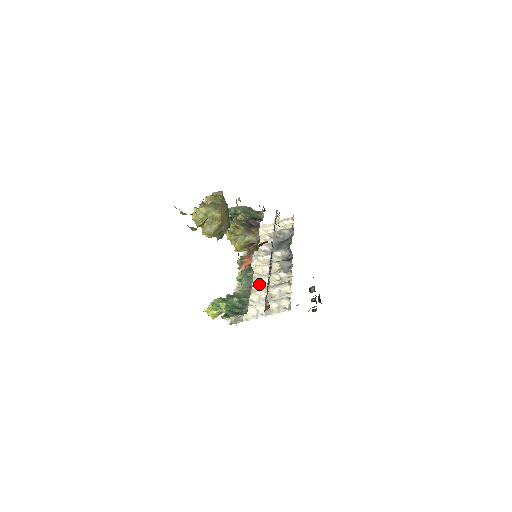
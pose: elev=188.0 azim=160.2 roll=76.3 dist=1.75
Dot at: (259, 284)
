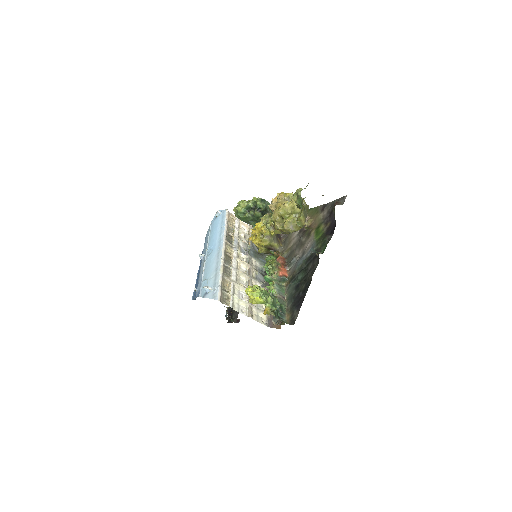
Dot at: (238, 277)
